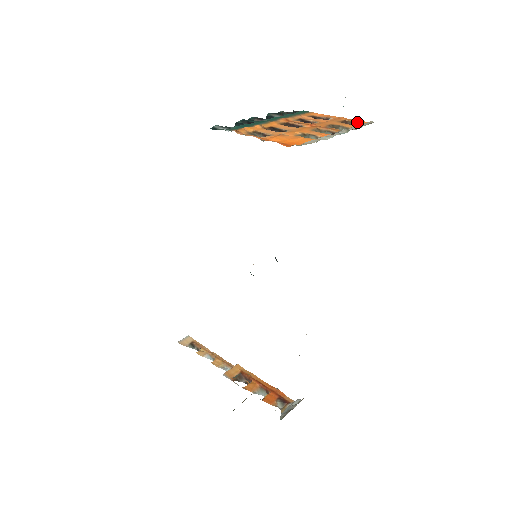
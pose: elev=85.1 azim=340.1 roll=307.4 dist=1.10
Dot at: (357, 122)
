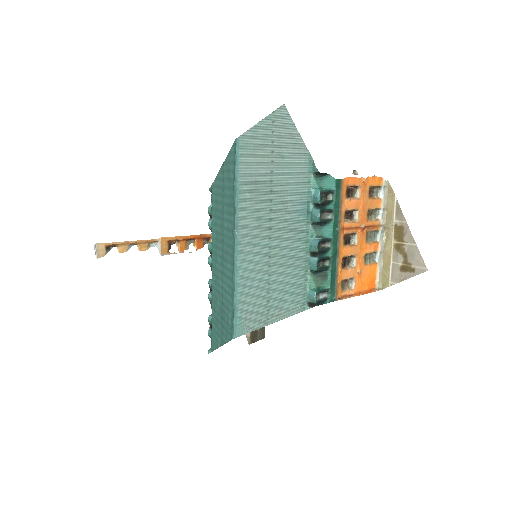
Dot at: (377, 186)
